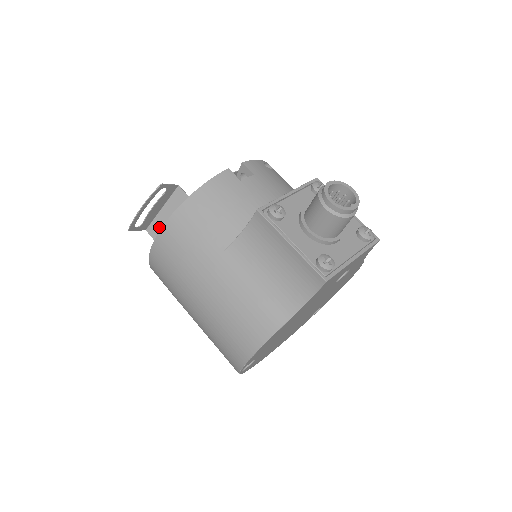
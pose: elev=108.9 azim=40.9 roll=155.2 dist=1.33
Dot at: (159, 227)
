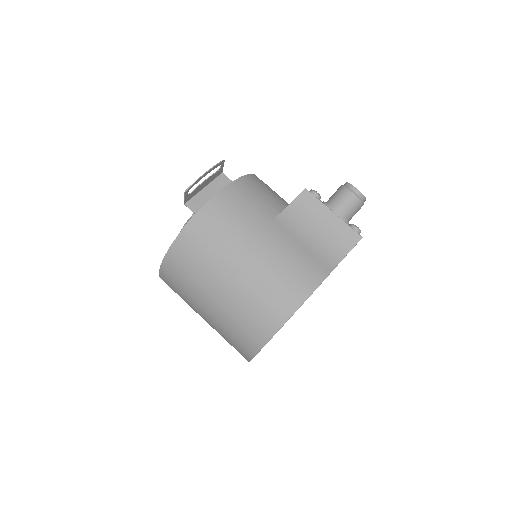
Dot at: (200, 202)
